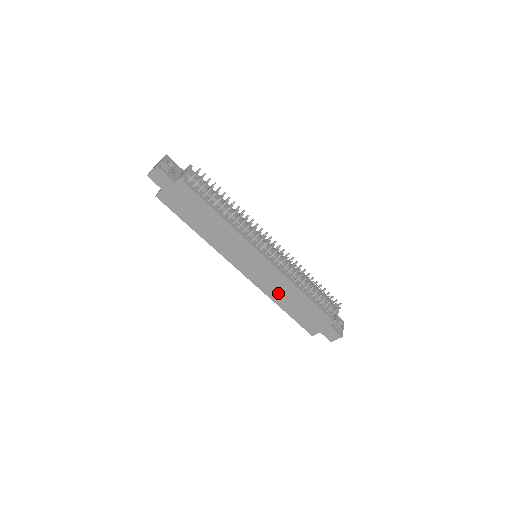
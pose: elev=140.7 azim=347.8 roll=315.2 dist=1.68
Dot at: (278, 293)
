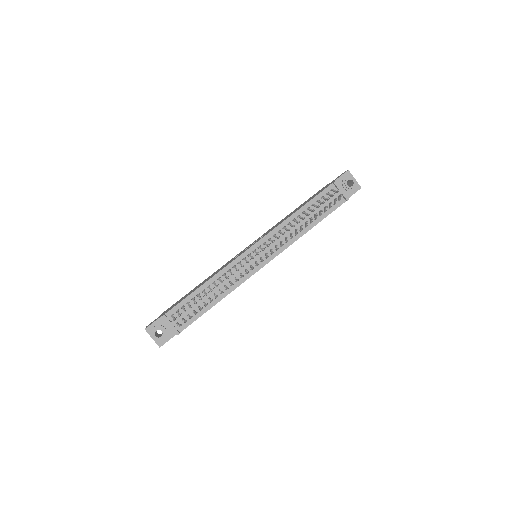
Dot at: occluded
